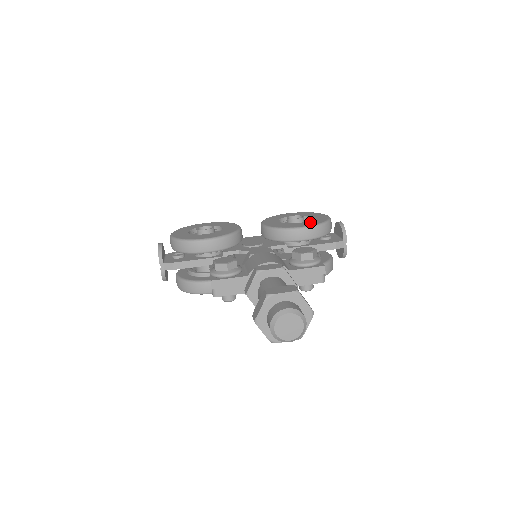
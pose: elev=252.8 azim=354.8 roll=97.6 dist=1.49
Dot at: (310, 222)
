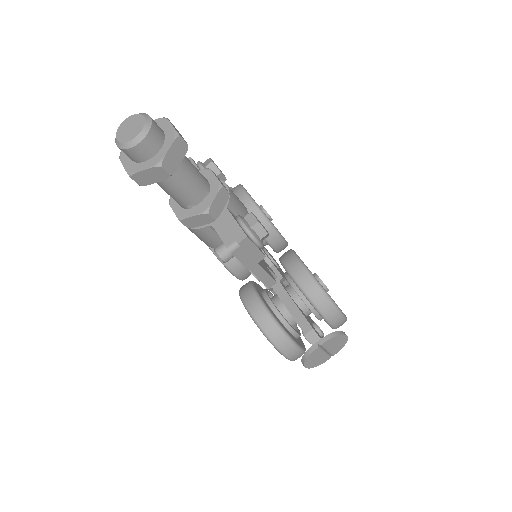
Dot at: occluded
